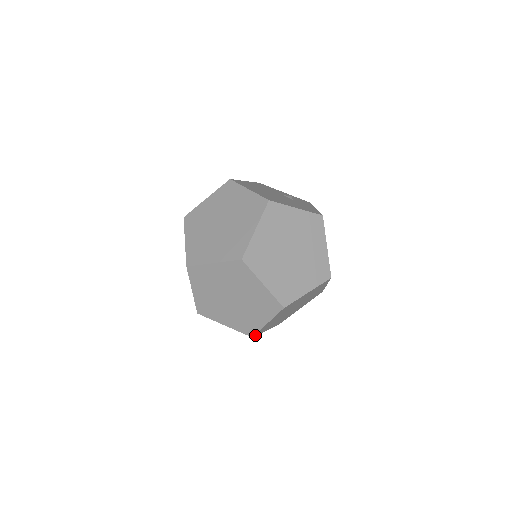
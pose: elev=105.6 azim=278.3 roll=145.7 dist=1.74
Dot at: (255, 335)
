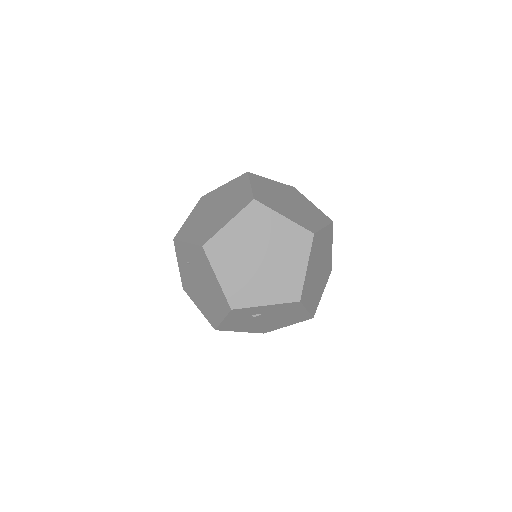
Dot at: (301, 300)
